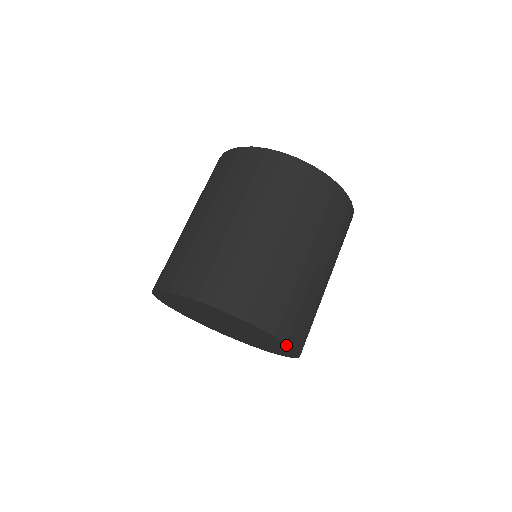
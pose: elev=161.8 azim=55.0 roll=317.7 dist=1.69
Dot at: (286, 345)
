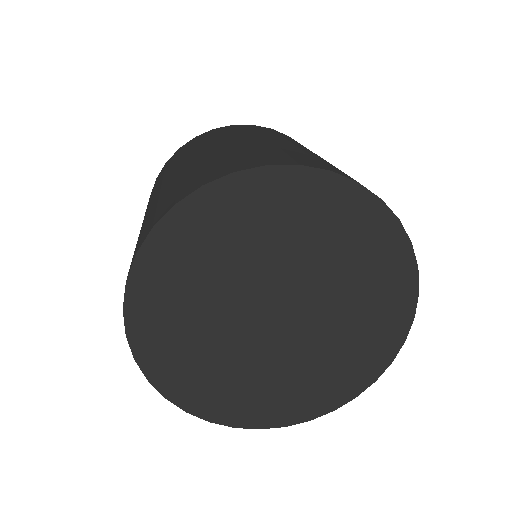
Dot at: (407, 308)
